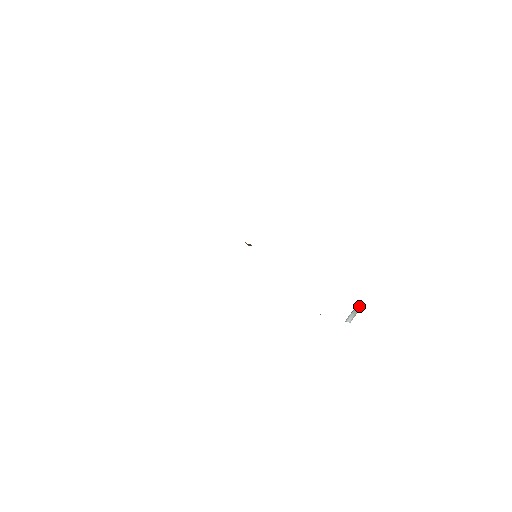
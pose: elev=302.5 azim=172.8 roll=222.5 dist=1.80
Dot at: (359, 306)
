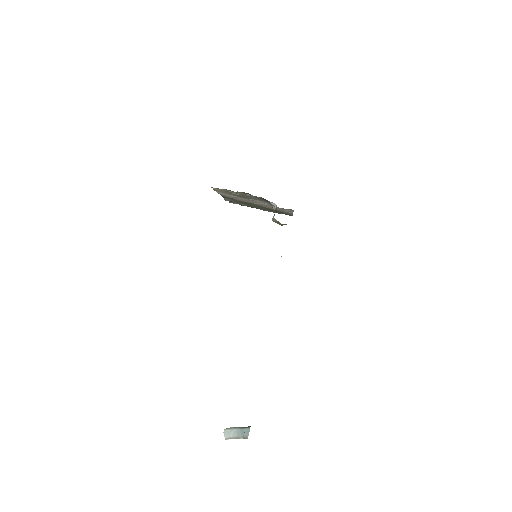
Dot at: occluded
